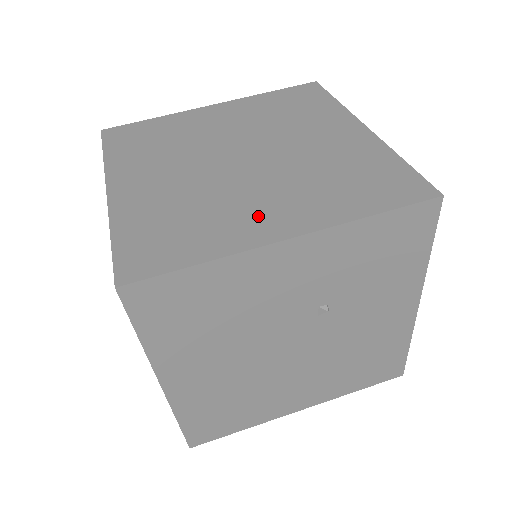
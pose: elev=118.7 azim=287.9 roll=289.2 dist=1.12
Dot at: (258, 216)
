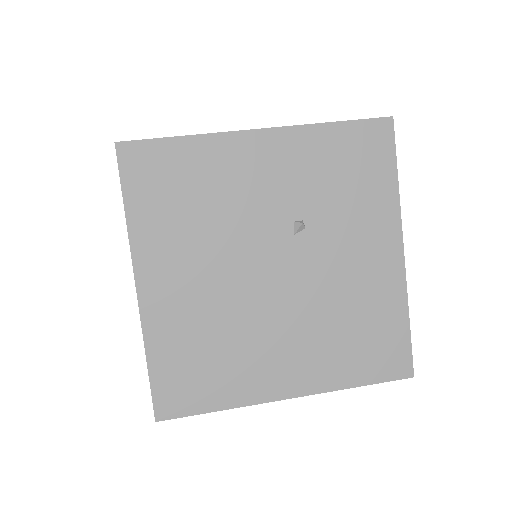
Dot at: occluded
